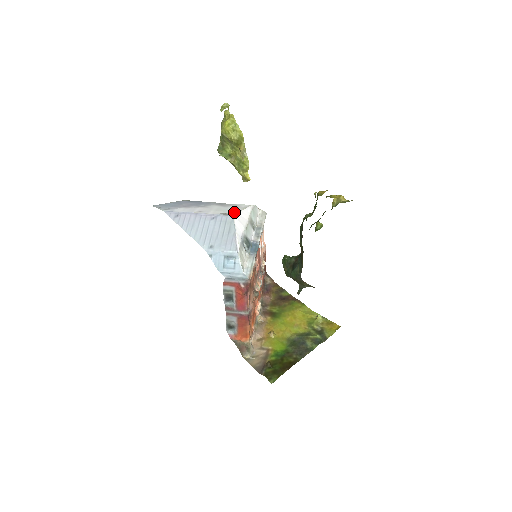
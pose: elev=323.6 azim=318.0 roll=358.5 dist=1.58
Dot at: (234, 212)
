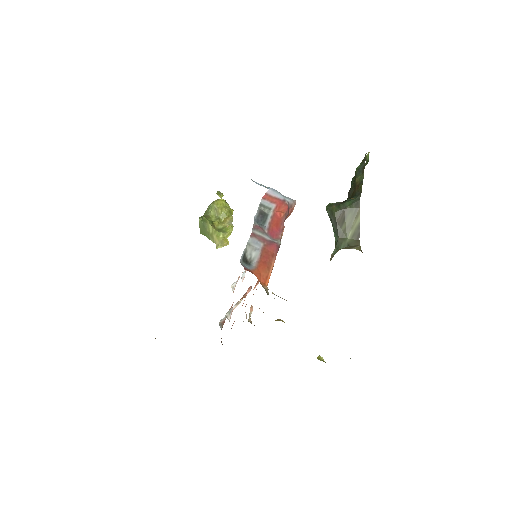
Dot at: occluded
